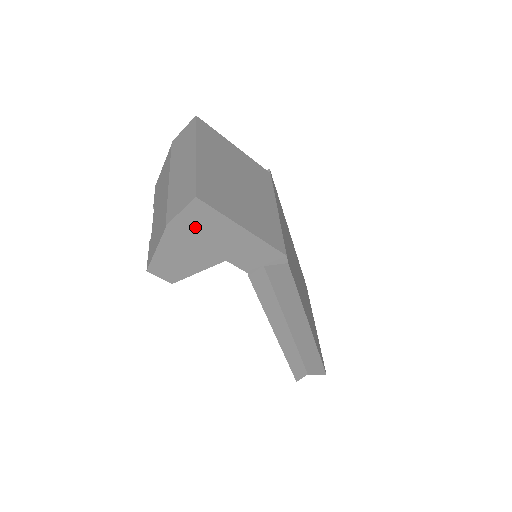
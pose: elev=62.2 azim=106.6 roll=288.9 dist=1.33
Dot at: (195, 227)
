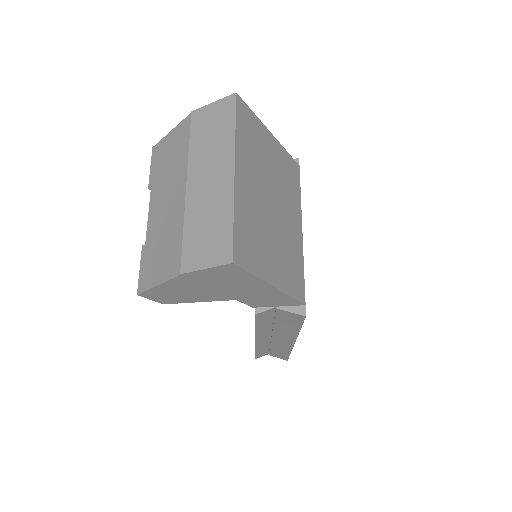
Dot at: (216, 279)
